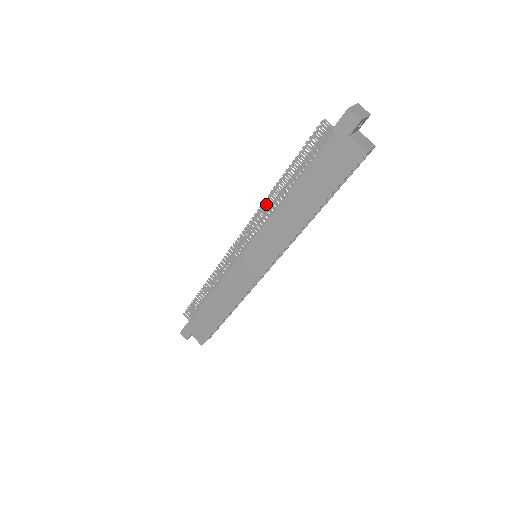
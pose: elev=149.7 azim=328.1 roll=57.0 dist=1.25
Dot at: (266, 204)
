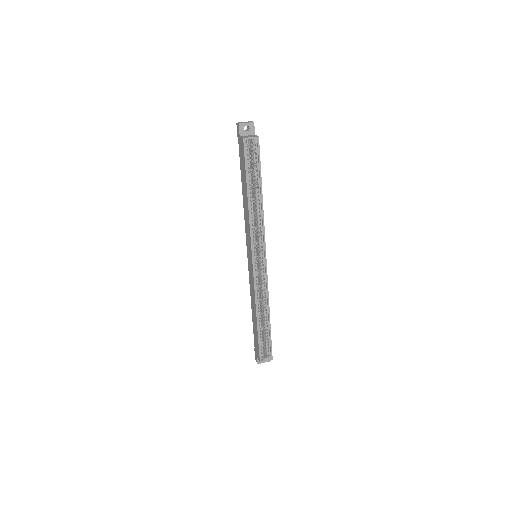
Dot at: occluded
